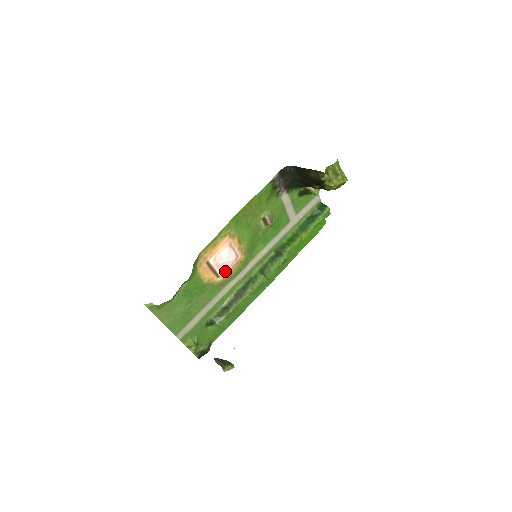
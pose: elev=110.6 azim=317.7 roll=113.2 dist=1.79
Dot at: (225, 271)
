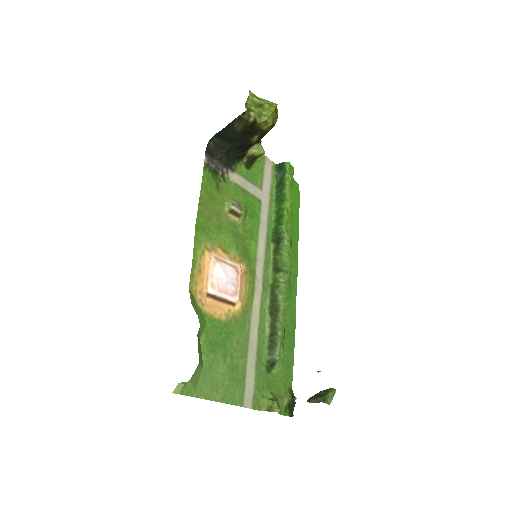
Dot at: (236, 293)
